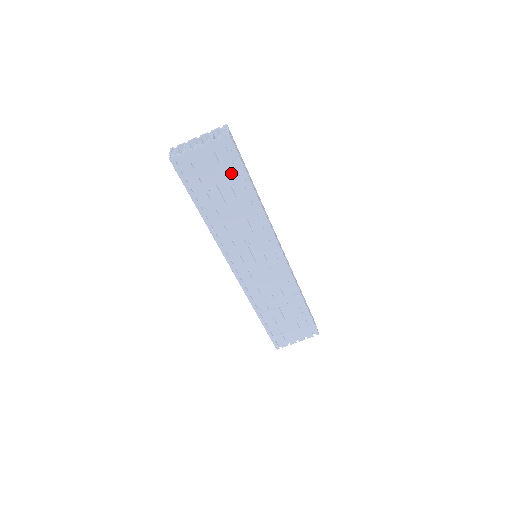
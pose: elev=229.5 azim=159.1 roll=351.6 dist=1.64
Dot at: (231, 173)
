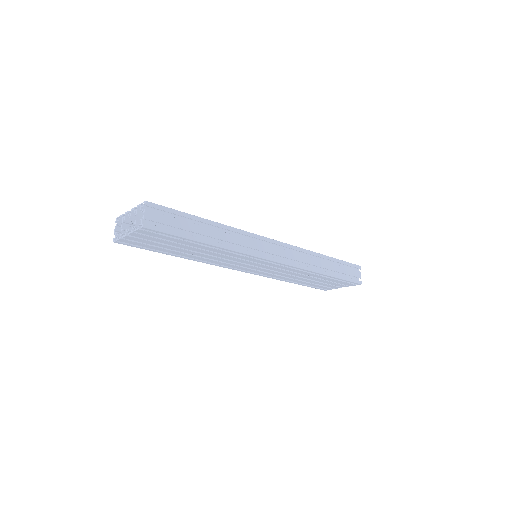
Dot at: (173, 240)
